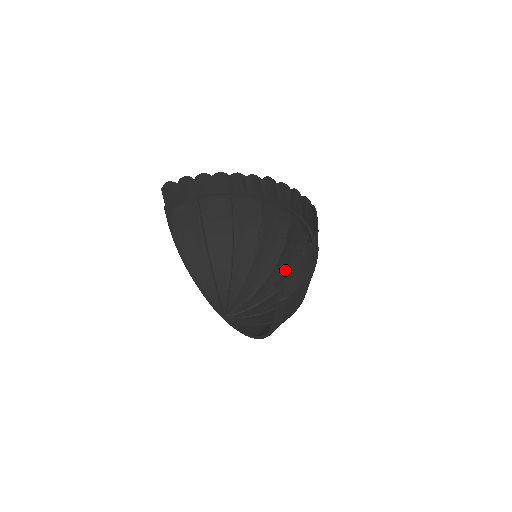
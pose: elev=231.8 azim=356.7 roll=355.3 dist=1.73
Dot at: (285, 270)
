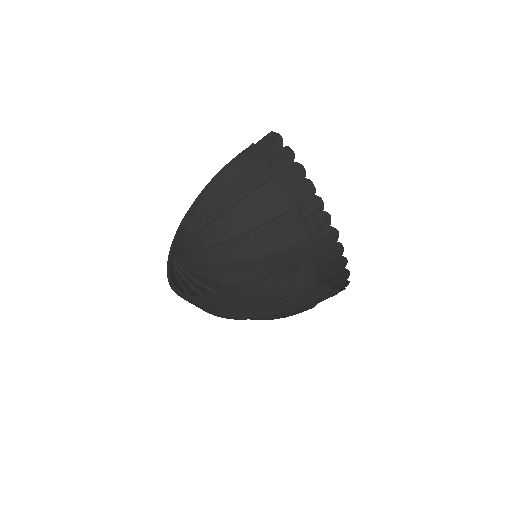
Dot at: (297, 269)
